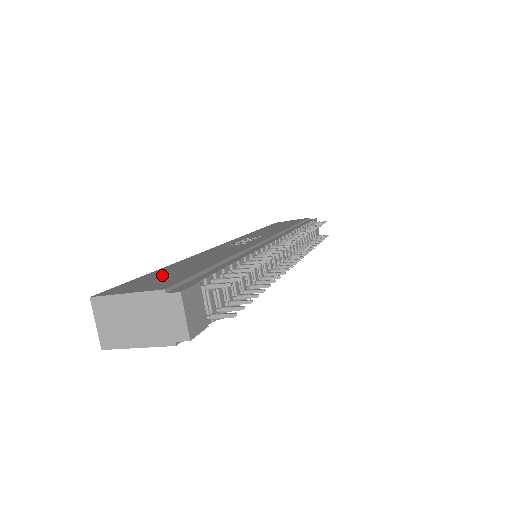
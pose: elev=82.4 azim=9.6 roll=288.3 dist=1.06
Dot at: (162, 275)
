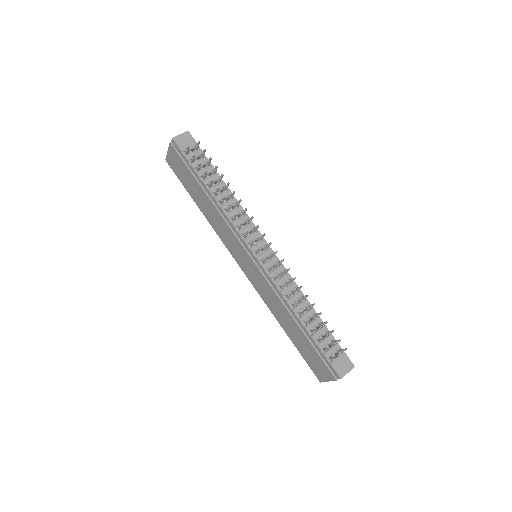
Dot at: occluded
